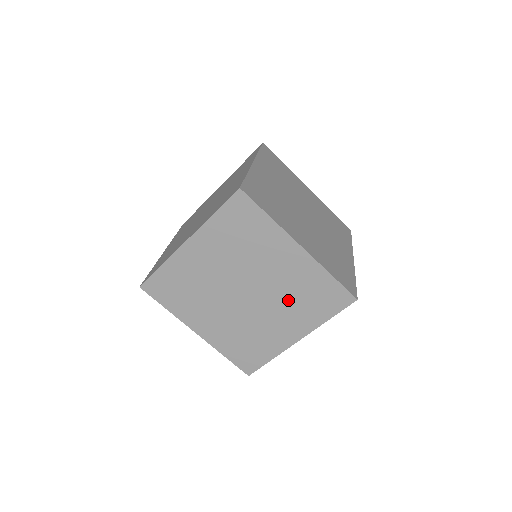
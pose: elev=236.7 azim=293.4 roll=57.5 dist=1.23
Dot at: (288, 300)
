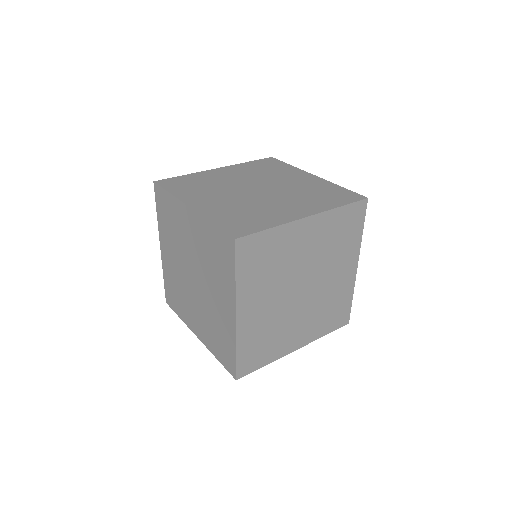
Dot at: (320, 308)
